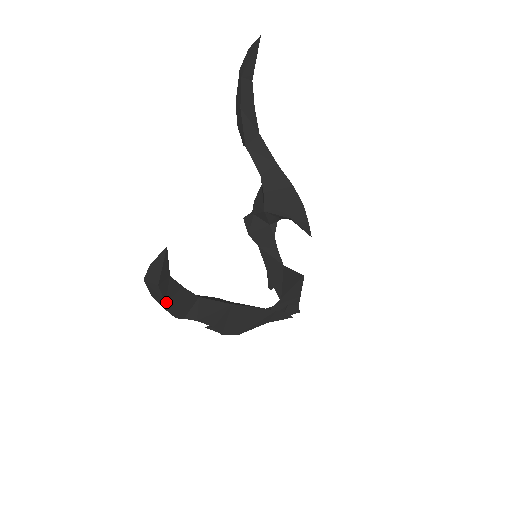
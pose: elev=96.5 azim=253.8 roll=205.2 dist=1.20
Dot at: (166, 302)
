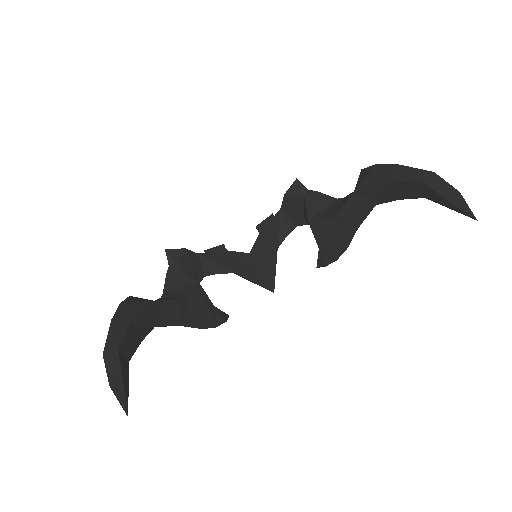
Dot at: occluded
